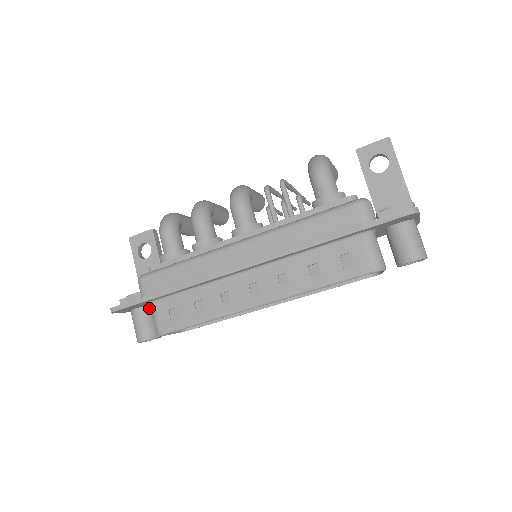
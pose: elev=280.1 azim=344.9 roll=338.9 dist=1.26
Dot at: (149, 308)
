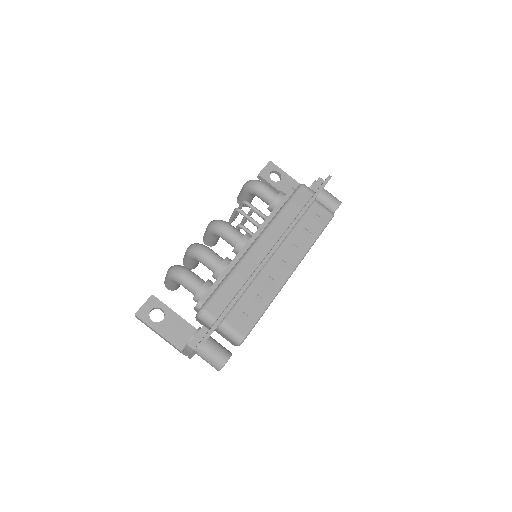
Dot at: (211, 338)
